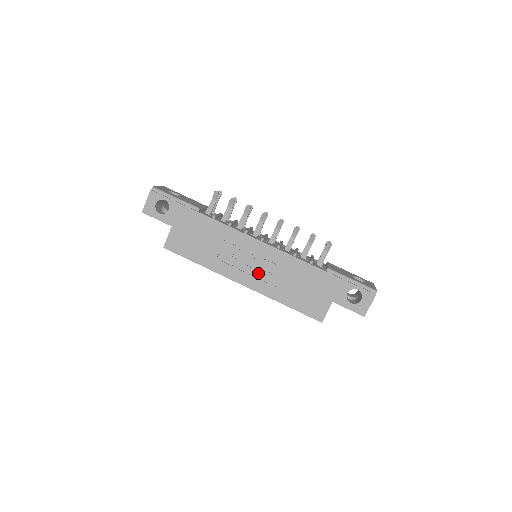
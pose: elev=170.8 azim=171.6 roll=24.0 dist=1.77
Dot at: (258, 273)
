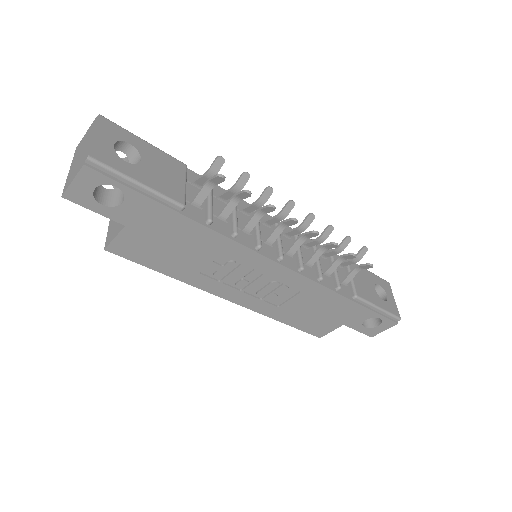
Dot at: (259, 293)
